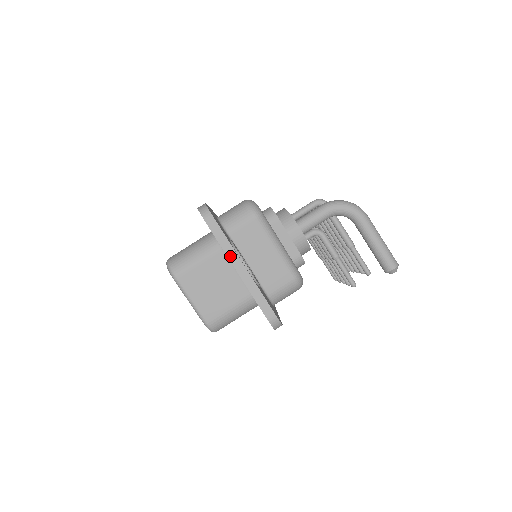
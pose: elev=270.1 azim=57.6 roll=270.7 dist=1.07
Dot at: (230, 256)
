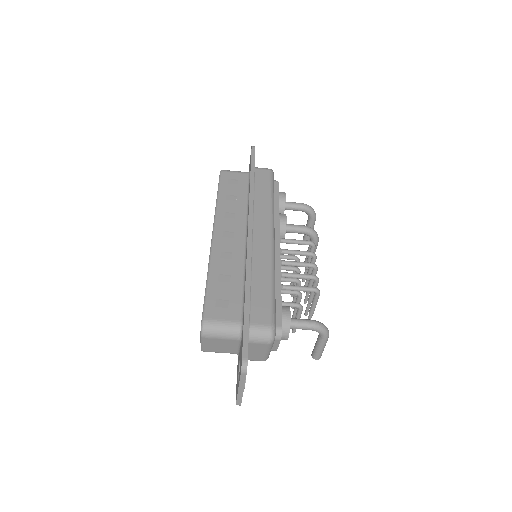
Dot at: (240, 386)
